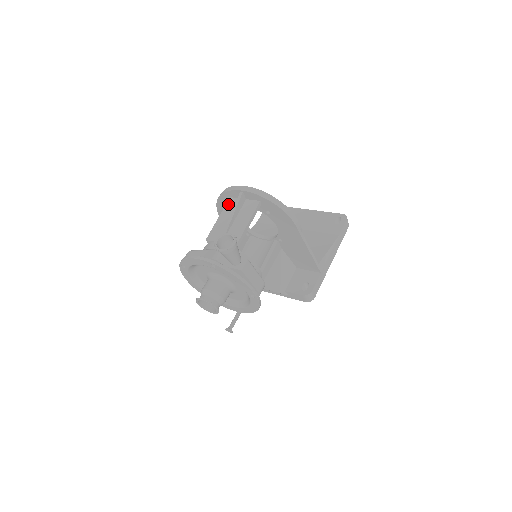
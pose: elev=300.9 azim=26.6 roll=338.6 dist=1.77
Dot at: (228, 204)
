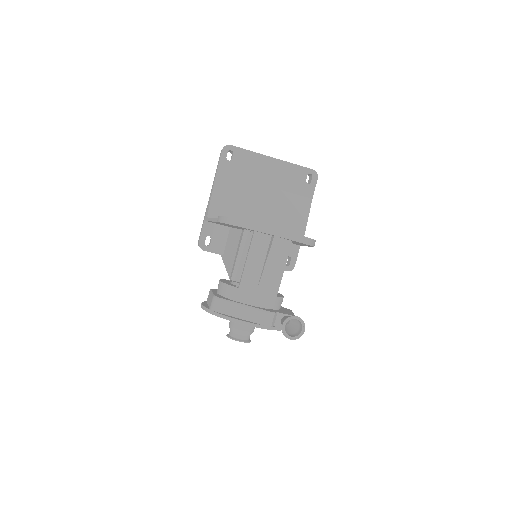
Dot at: (254, 241)
